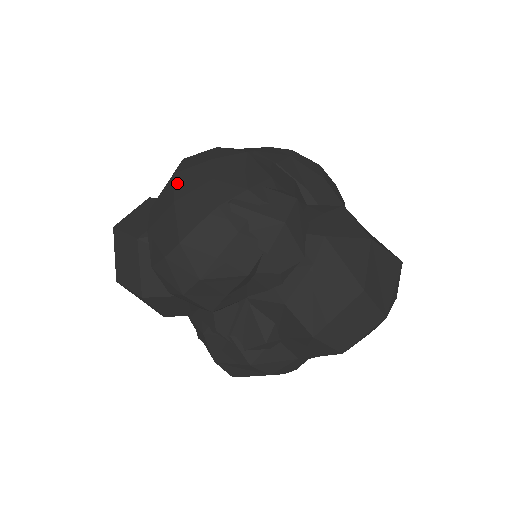
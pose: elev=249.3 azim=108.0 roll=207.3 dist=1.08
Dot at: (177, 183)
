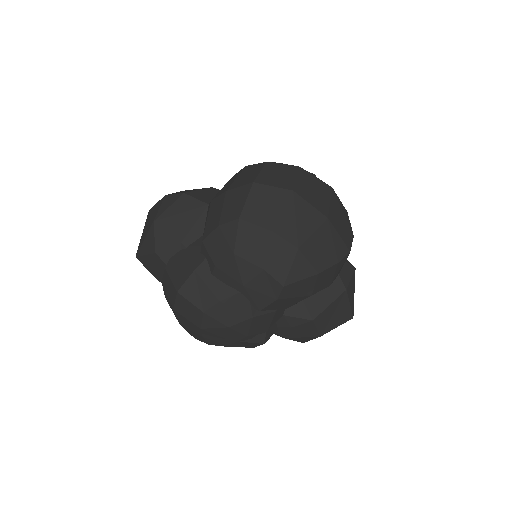
Dot at: (178, 317)
